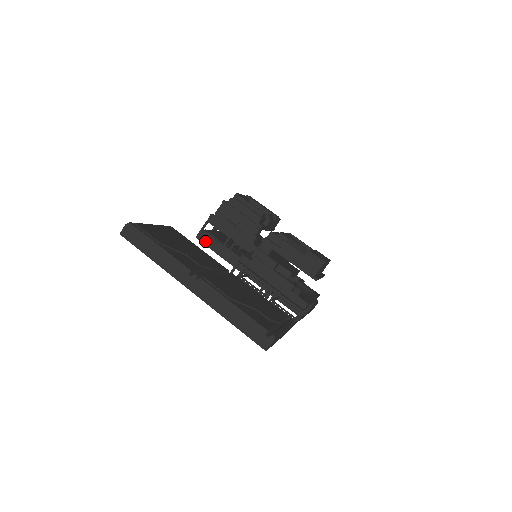
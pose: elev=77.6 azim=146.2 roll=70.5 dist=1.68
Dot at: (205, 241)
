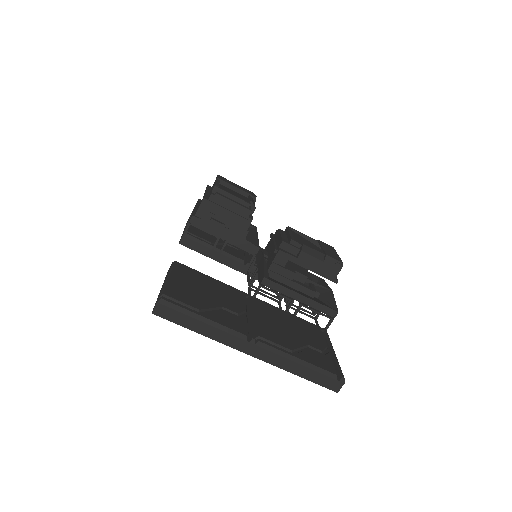
Dot at: (191, 246)
